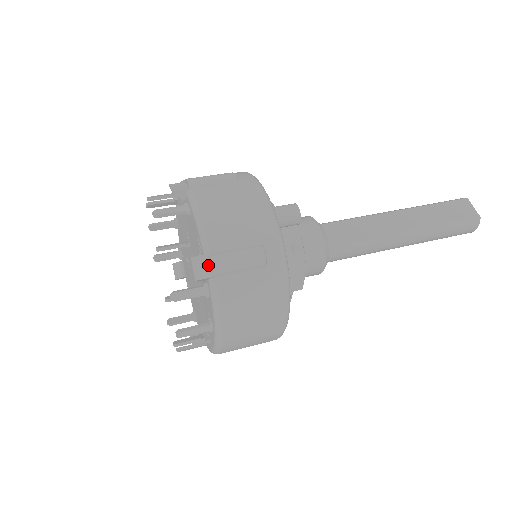
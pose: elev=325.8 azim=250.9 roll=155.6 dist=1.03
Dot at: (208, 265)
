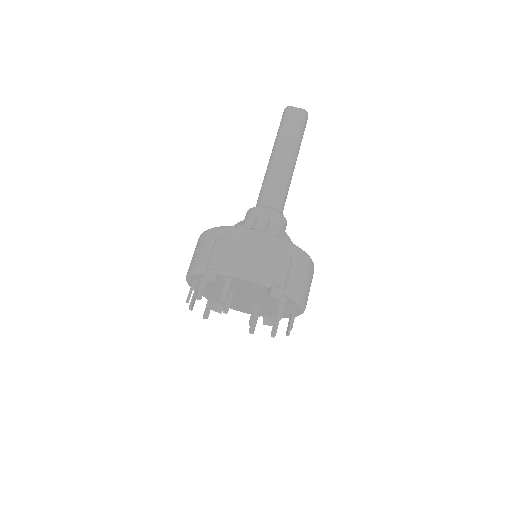
Dot at: (277, 289)
